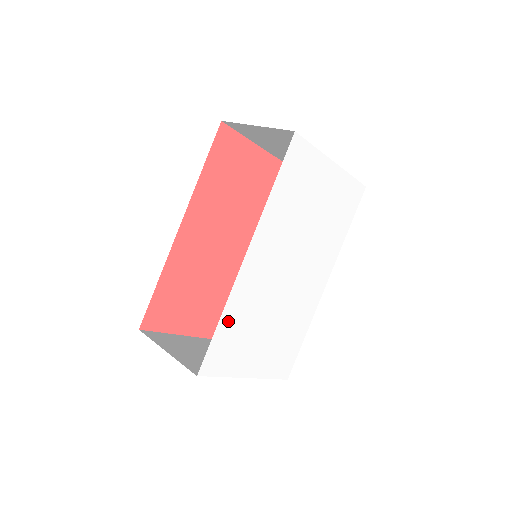
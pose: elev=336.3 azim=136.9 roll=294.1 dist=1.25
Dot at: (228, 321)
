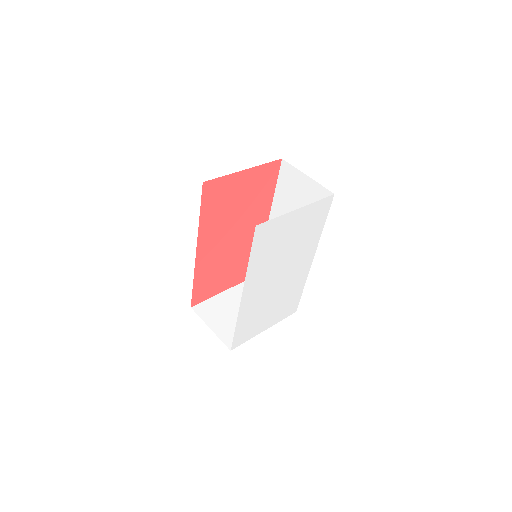
Dot at: (241, 323)
